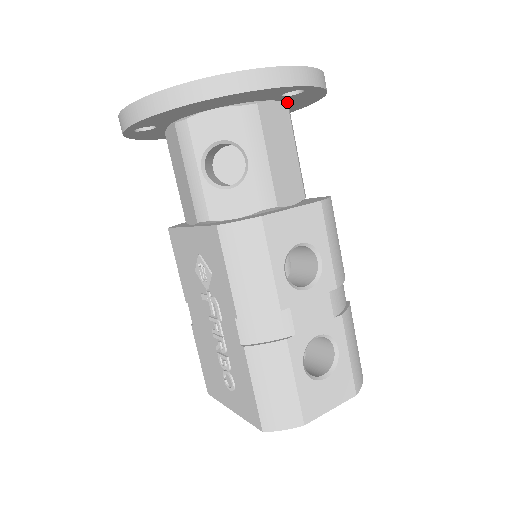
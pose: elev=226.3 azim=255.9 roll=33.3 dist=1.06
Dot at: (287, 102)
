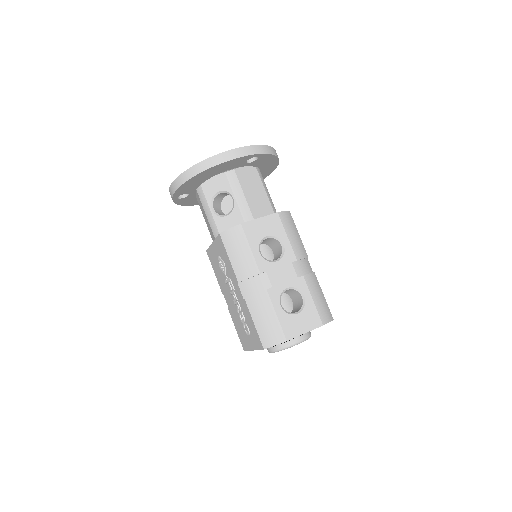
Dot at: (257, 166)
